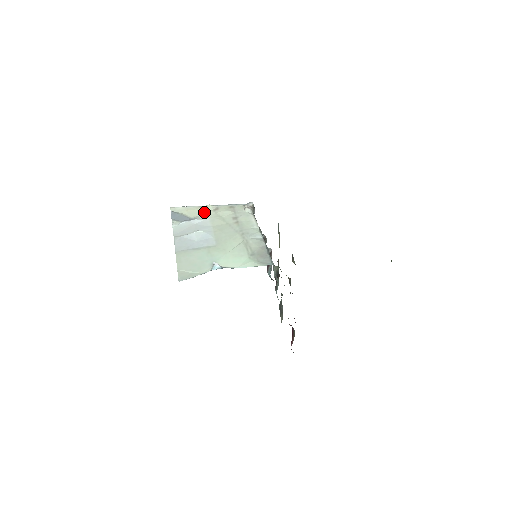
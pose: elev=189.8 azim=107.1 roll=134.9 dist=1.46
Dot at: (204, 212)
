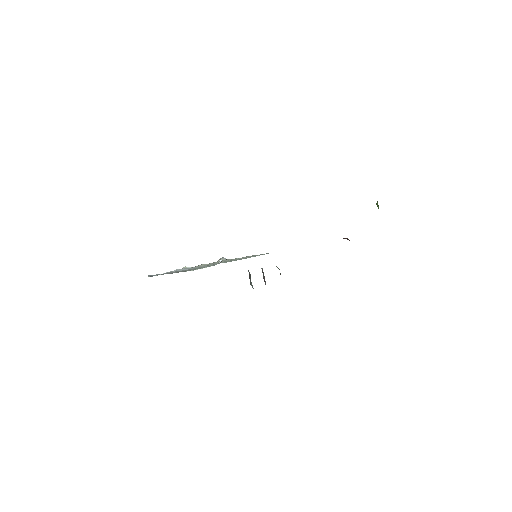
Dot at: occluded
